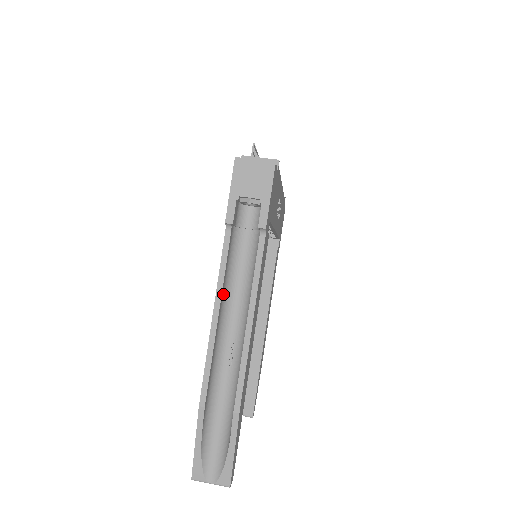
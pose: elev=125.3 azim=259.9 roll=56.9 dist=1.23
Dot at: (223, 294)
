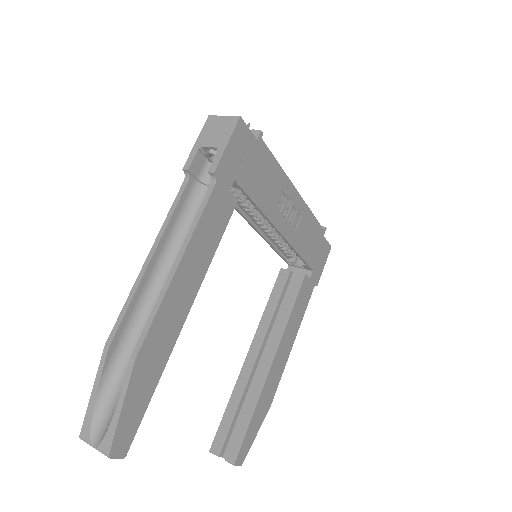
Dot at: (167, 240)
